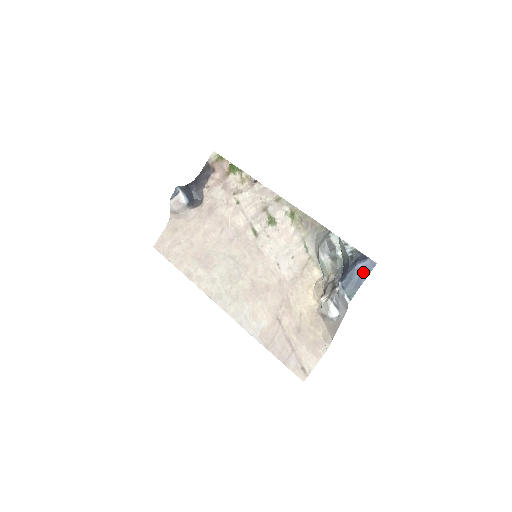
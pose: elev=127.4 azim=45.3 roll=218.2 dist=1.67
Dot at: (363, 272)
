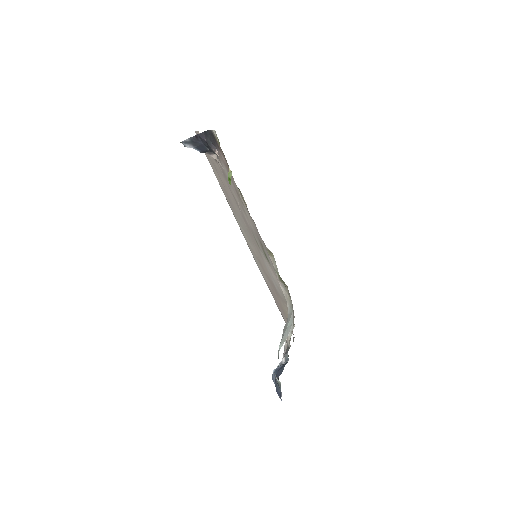
Dot at: occluded
